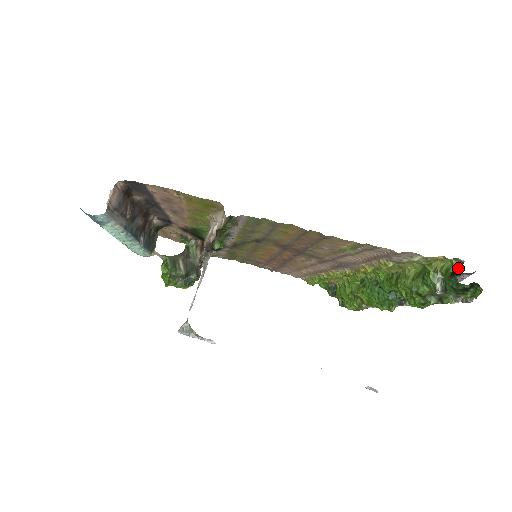
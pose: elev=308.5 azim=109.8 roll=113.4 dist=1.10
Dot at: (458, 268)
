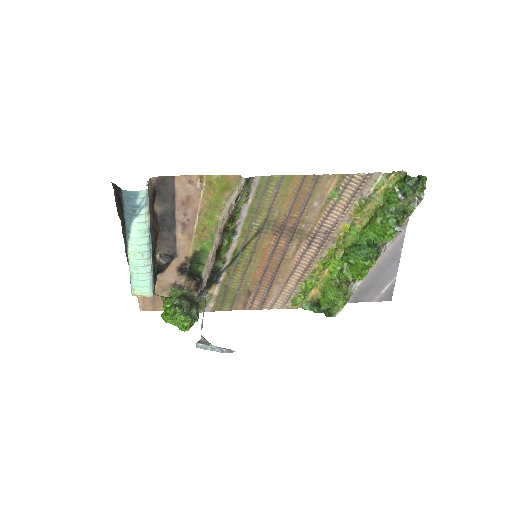
Dot at: (406, 175)
